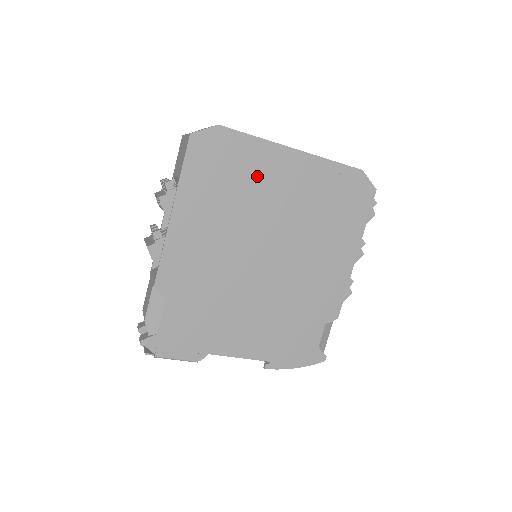
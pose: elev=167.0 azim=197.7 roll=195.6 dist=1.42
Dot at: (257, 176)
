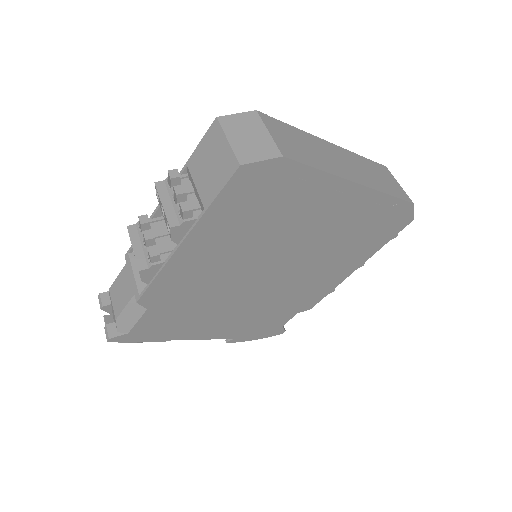
Dot at: (300, 209)
